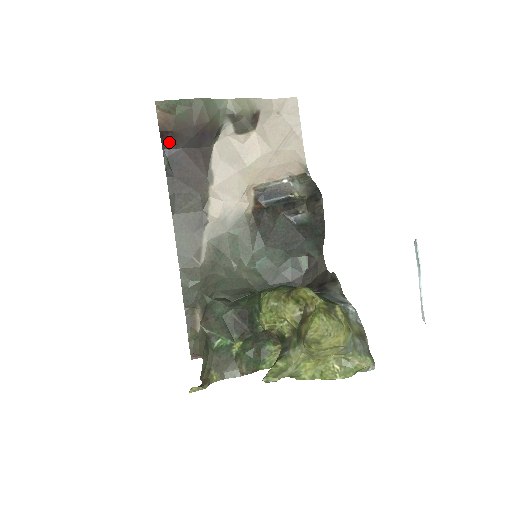
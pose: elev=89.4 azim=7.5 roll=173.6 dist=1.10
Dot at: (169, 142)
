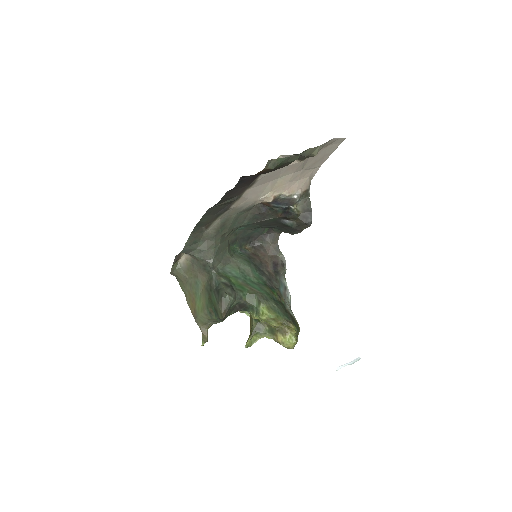
Dot at: (249, 176)
